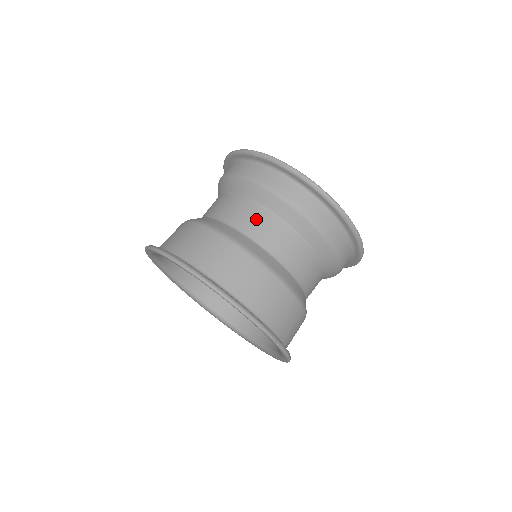
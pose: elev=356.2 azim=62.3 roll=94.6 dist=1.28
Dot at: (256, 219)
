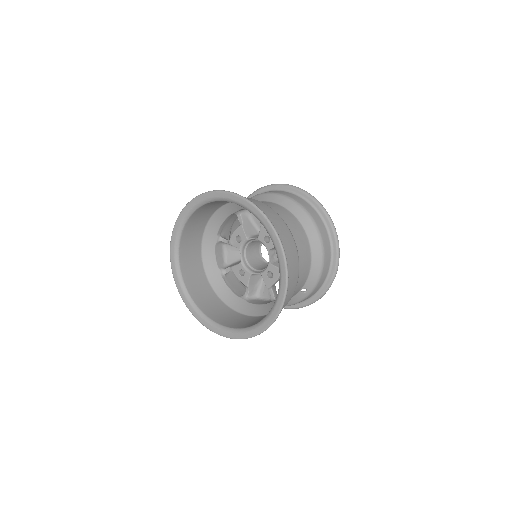
Dot at: occluded
